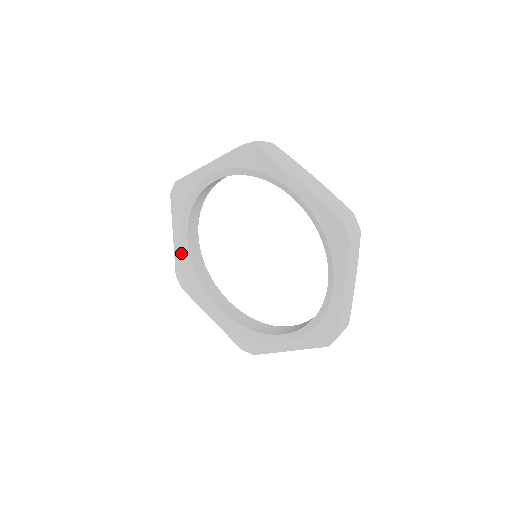
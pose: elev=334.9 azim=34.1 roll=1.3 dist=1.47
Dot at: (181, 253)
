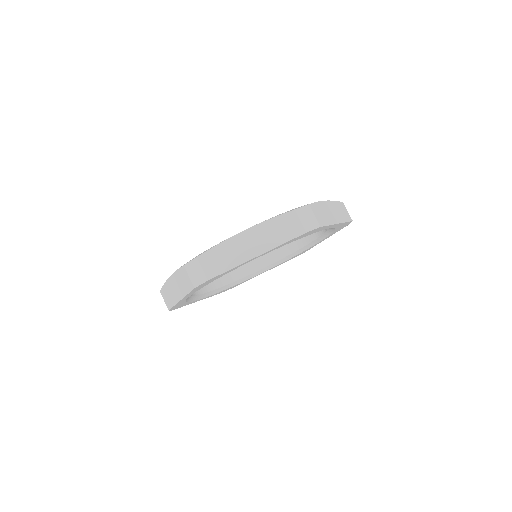
Dot at: occluded
